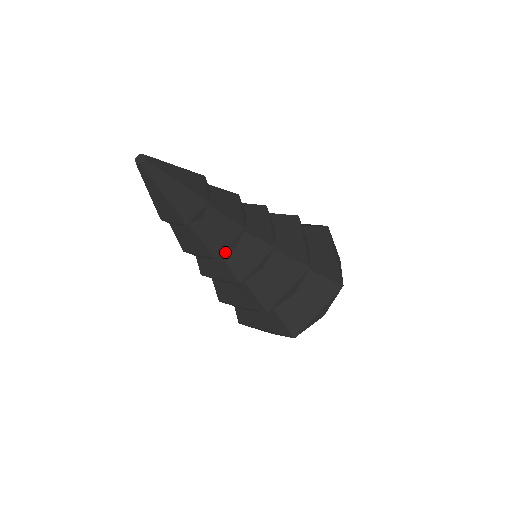
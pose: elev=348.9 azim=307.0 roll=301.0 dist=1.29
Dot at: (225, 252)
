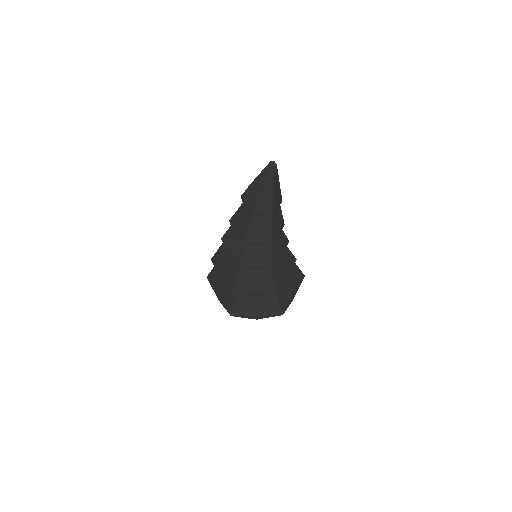
Dot at: (274, 240)
